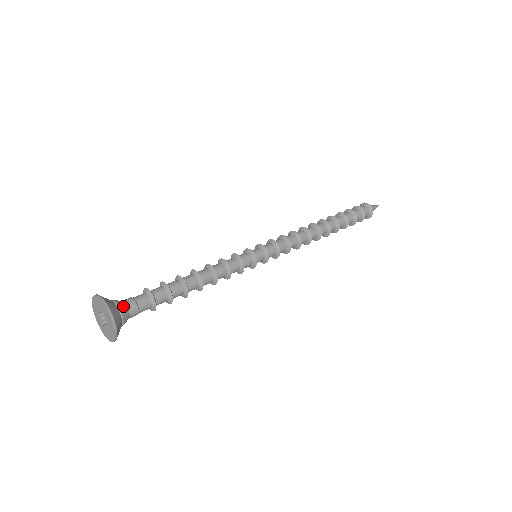
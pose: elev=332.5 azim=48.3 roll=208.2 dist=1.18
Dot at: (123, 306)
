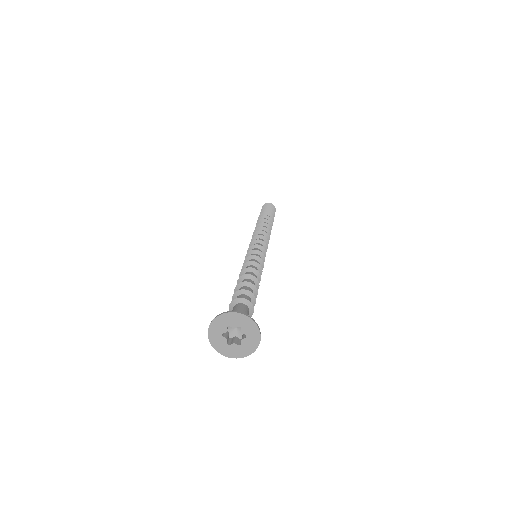
Dot at: occluded
